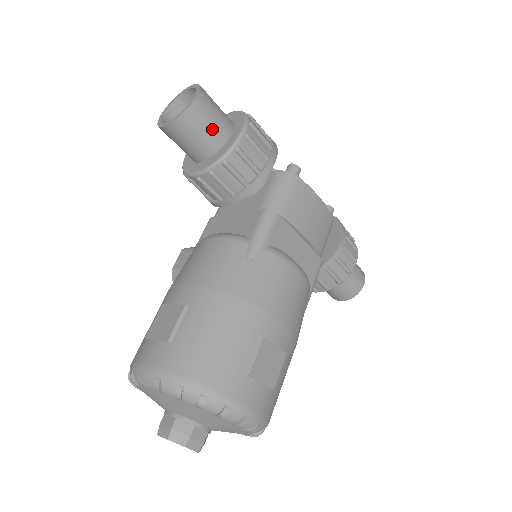
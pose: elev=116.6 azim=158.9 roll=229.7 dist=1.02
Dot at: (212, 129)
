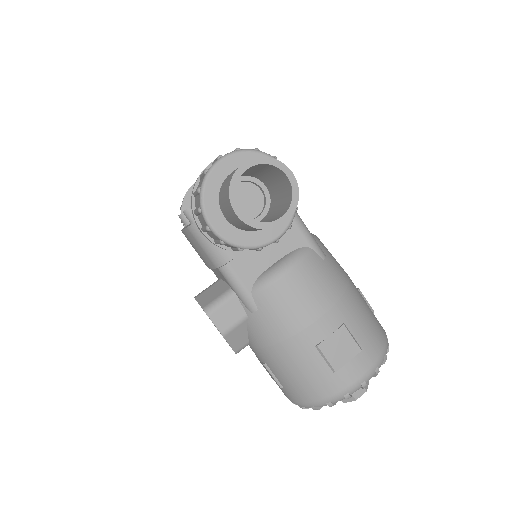
Dot at: occluded
